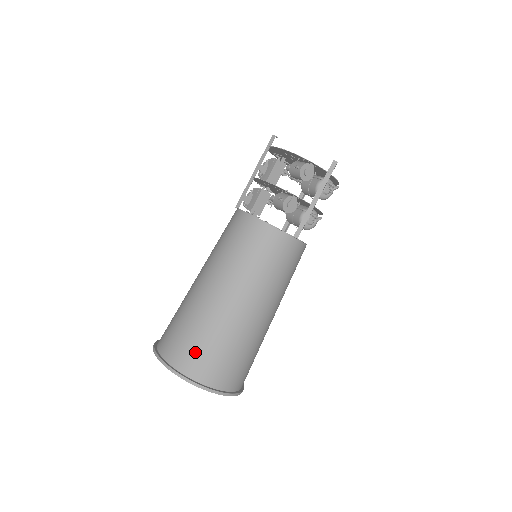
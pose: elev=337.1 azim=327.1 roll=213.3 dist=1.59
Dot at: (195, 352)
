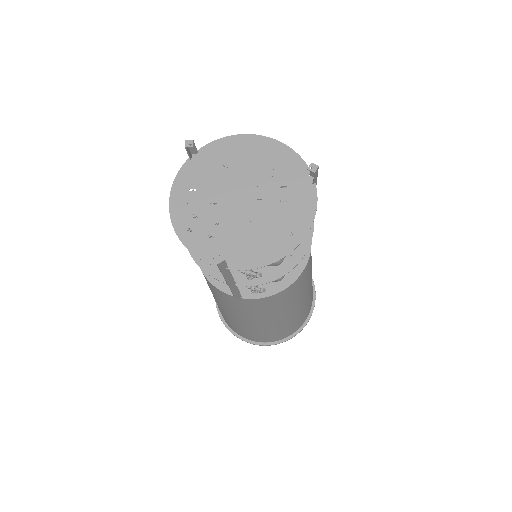
Dot at: occluded
